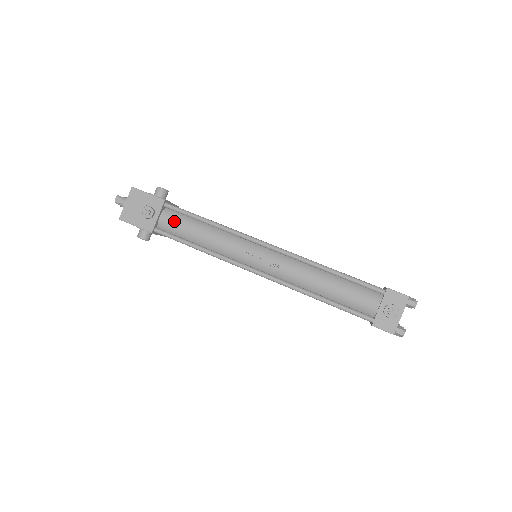
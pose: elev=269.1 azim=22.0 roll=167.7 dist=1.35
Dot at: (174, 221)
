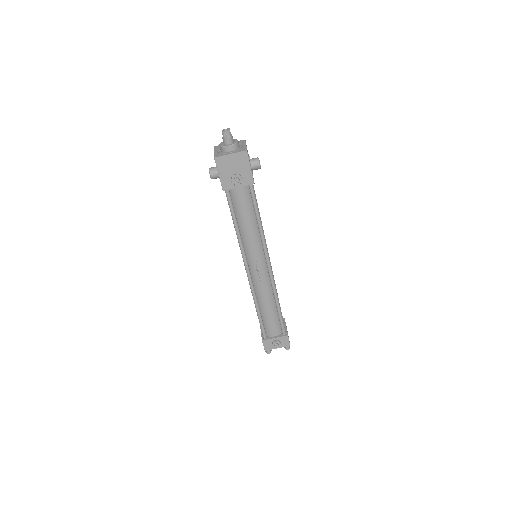
Dot at: (243, 199)
